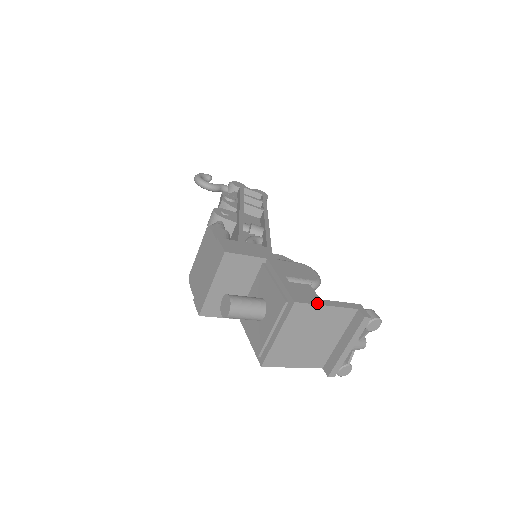
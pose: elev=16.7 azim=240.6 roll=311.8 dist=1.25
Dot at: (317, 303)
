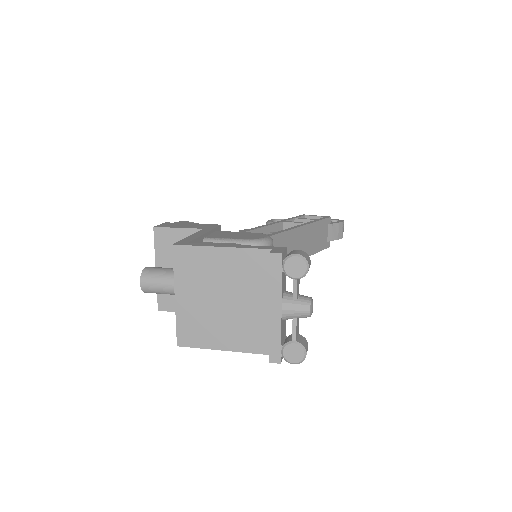
Dot at: (207, 245)
